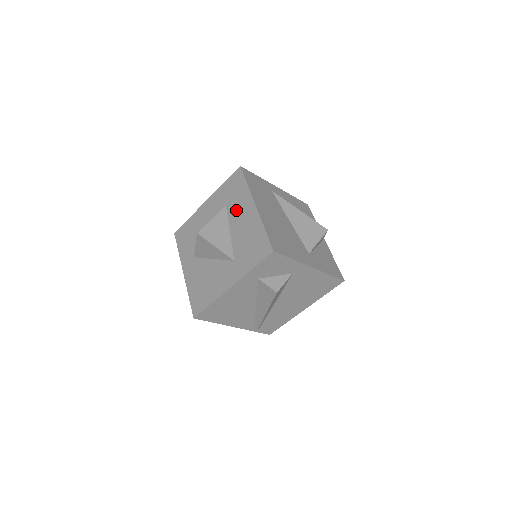
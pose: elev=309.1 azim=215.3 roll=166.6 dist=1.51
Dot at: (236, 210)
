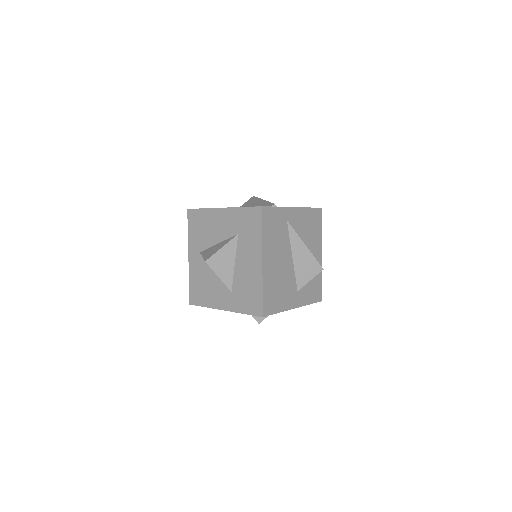
Dot at: (245, 248)
